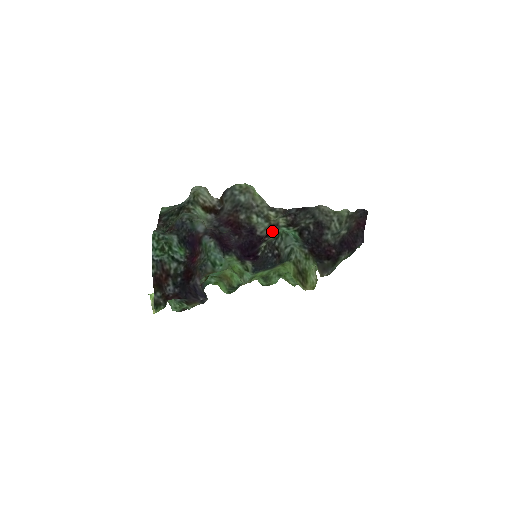
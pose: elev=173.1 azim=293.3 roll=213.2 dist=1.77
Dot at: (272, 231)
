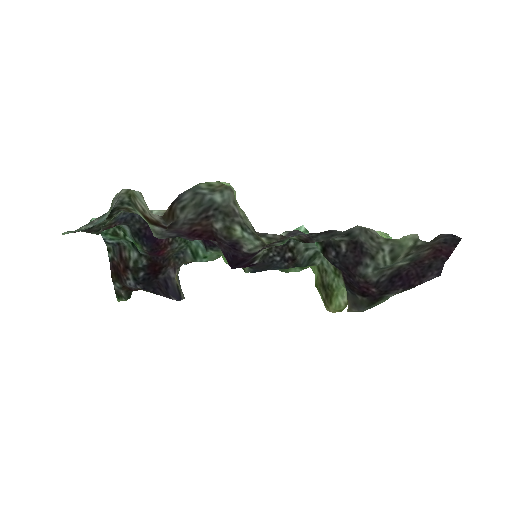
Dot at: occluded
